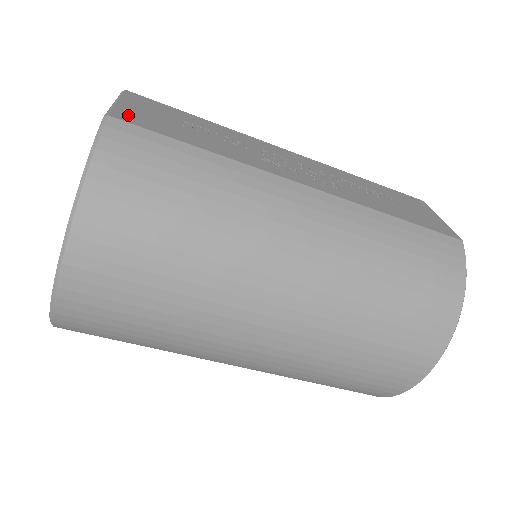
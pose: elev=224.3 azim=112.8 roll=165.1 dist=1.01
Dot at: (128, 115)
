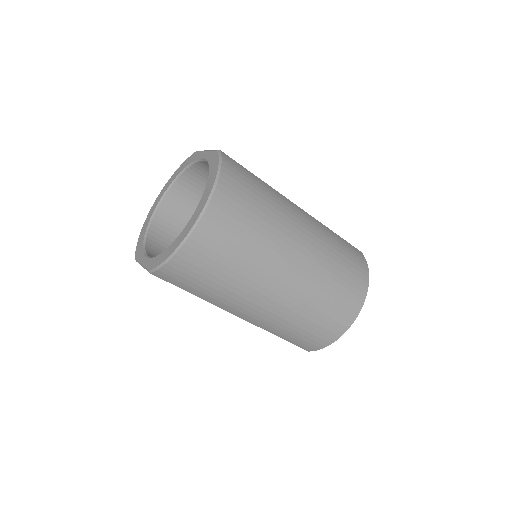
Dot at: occluded
